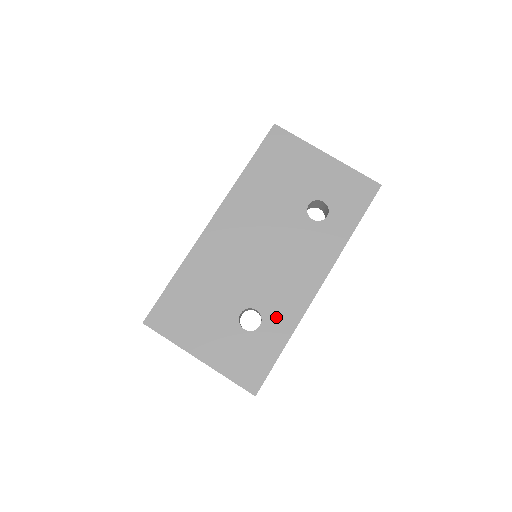
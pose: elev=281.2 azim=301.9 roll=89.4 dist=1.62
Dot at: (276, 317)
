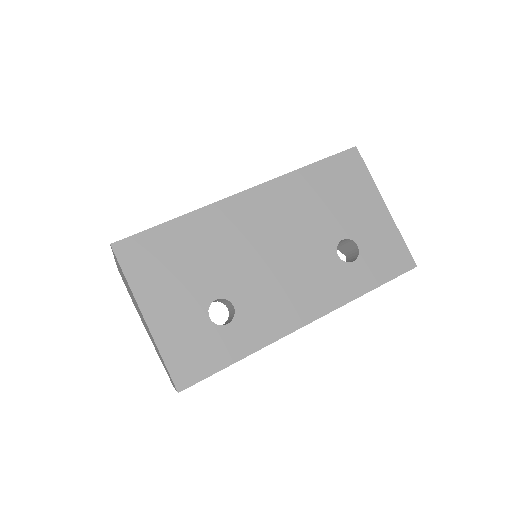
Dot at: (248, 326)
